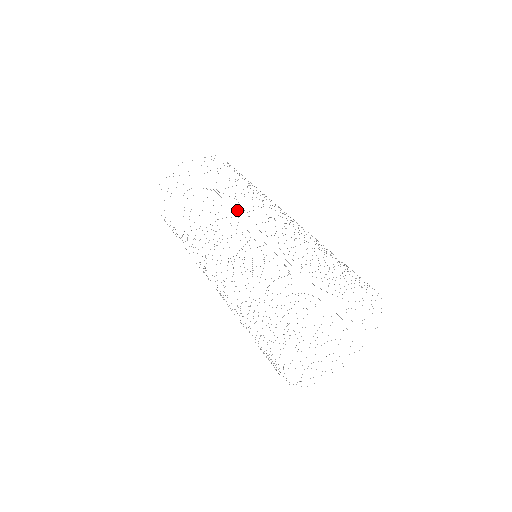
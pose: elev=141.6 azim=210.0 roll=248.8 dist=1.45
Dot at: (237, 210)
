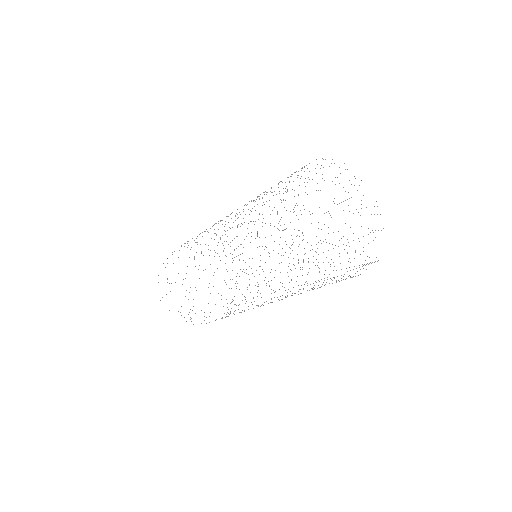
Dot at: occluded
